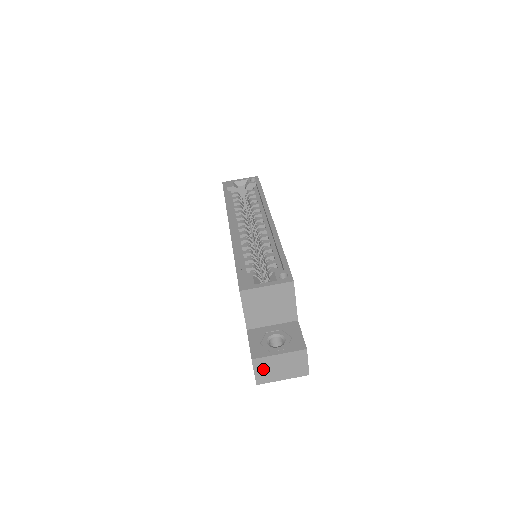
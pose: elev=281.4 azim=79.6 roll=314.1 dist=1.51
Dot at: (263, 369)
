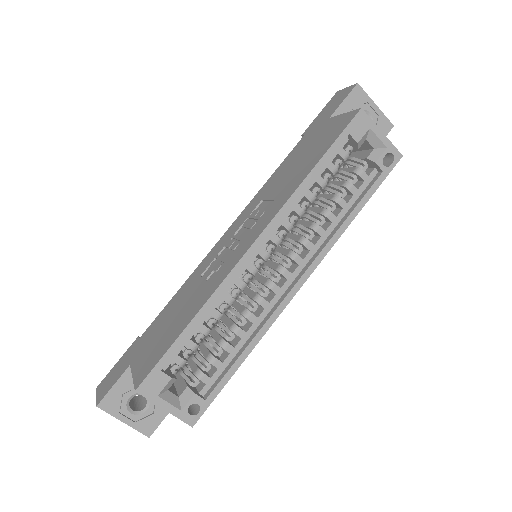
Dot at: occluded
